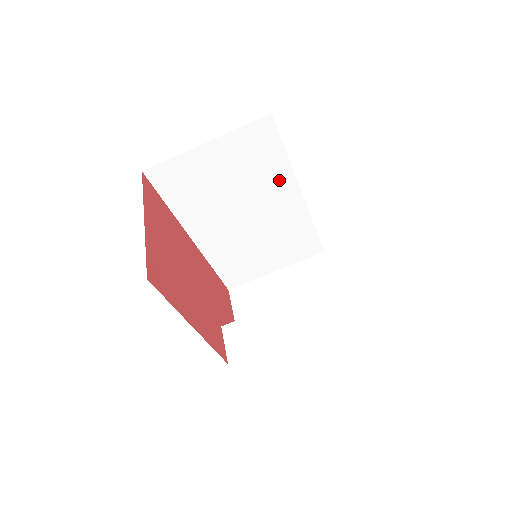
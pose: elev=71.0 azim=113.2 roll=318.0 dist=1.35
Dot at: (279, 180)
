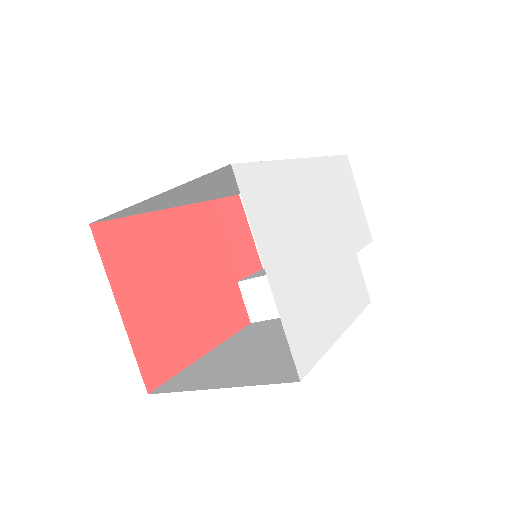
Dot at: occluded
